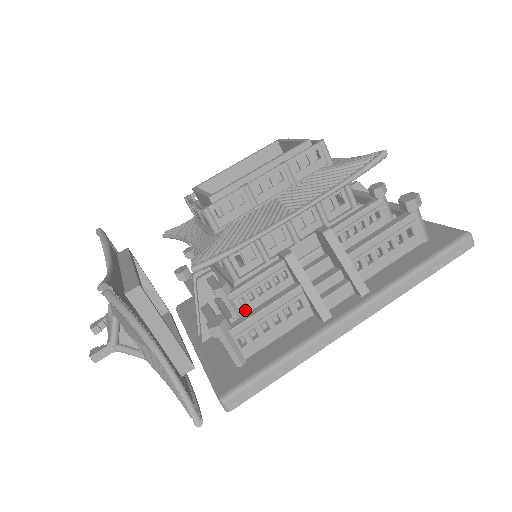
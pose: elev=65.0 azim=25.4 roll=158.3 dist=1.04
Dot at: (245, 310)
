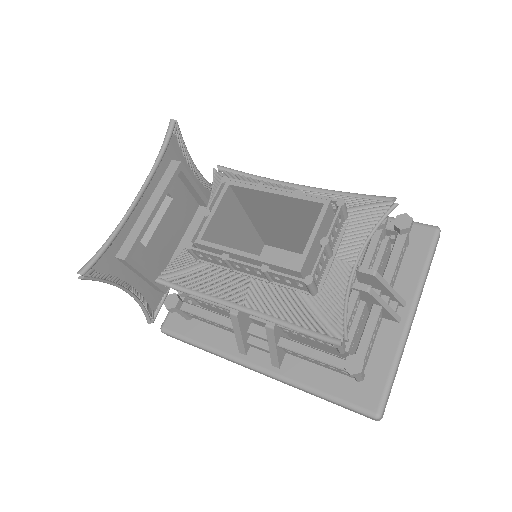
Dot at: (200, 303)
